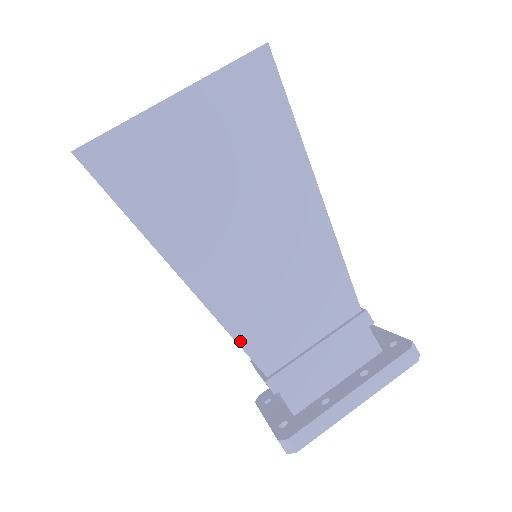
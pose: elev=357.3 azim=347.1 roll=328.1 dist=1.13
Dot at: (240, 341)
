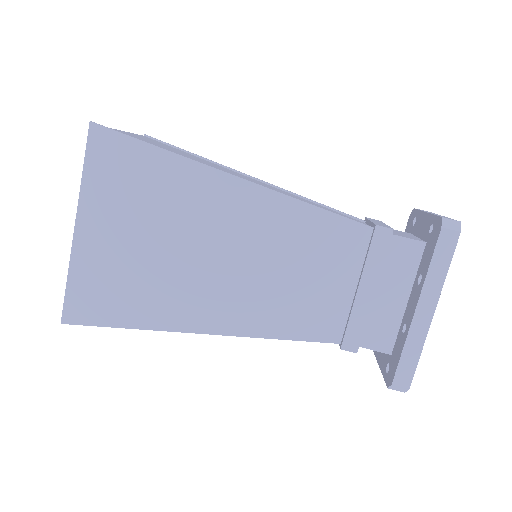
Dot at: (292, 337)
